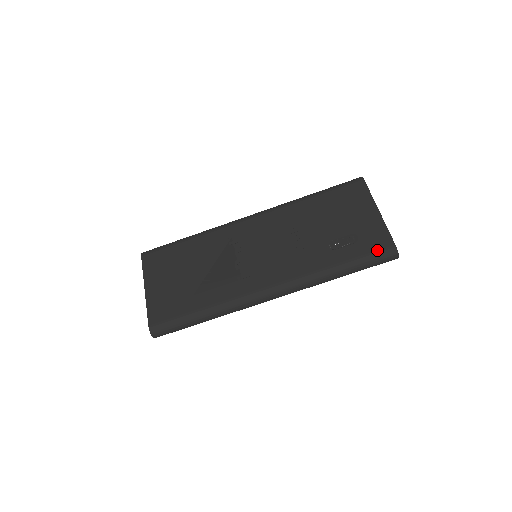
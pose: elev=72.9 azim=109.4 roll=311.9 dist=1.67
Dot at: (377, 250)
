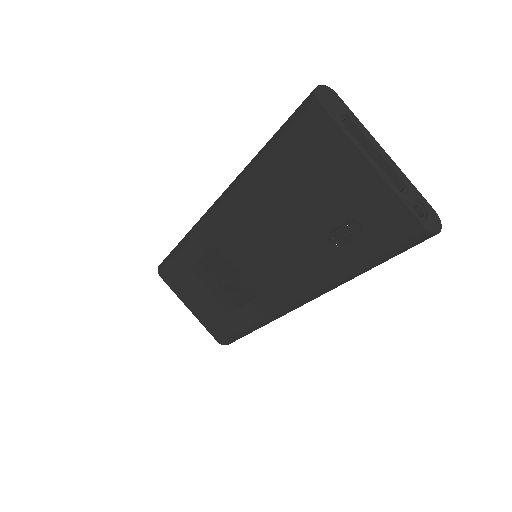
Dot at: (398, 241)
